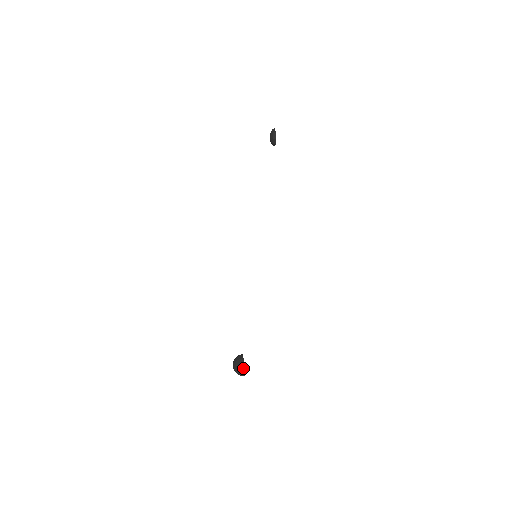
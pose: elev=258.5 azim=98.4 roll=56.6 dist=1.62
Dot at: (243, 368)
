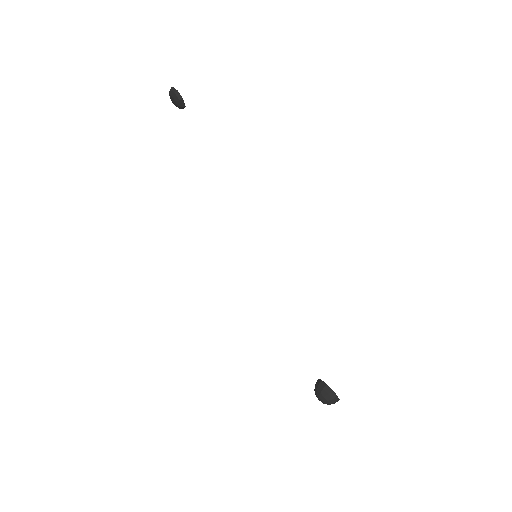
Dot at: (334, 396)
